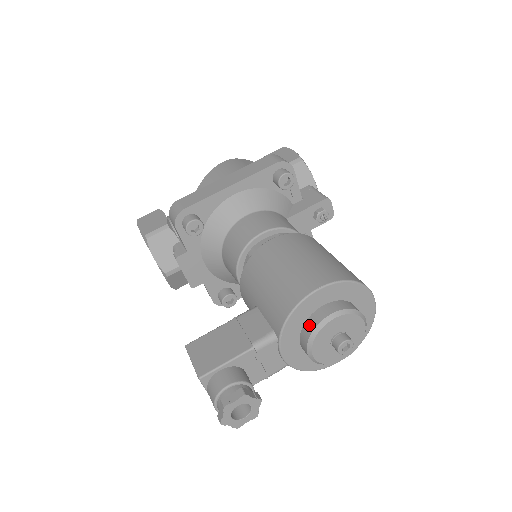
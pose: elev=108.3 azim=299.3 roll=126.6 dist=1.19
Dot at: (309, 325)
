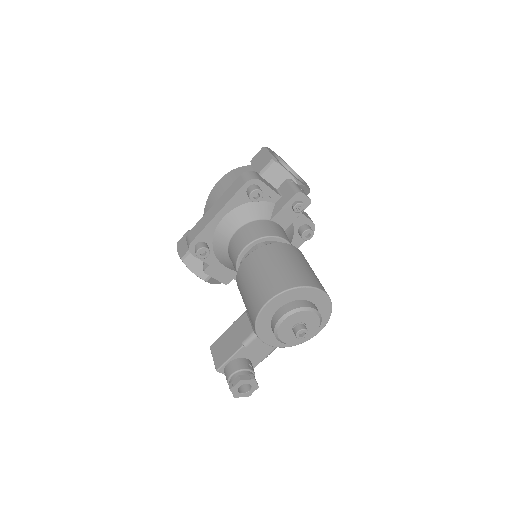
Dot at: (272, 325)
